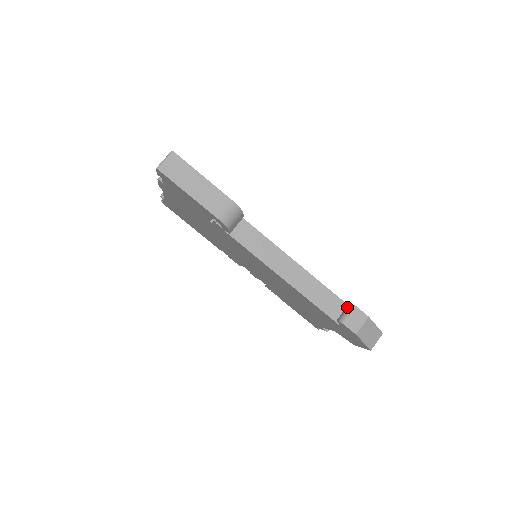
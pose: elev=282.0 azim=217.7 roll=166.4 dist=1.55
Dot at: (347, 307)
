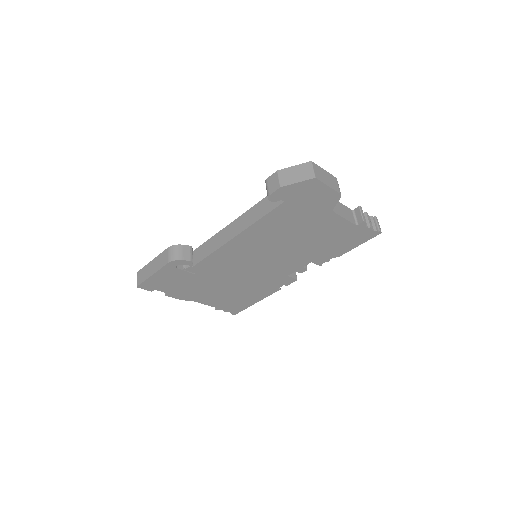
Dot at: occluded
